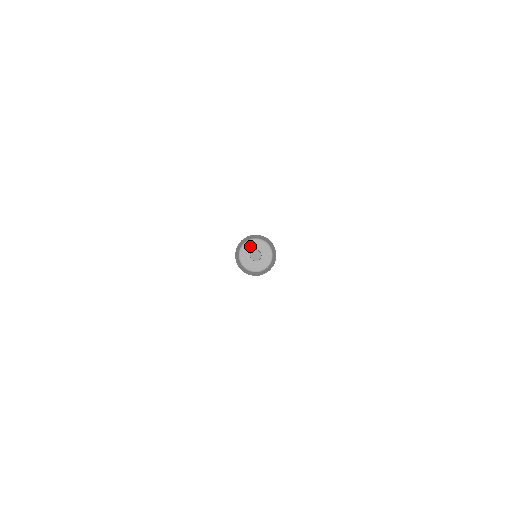
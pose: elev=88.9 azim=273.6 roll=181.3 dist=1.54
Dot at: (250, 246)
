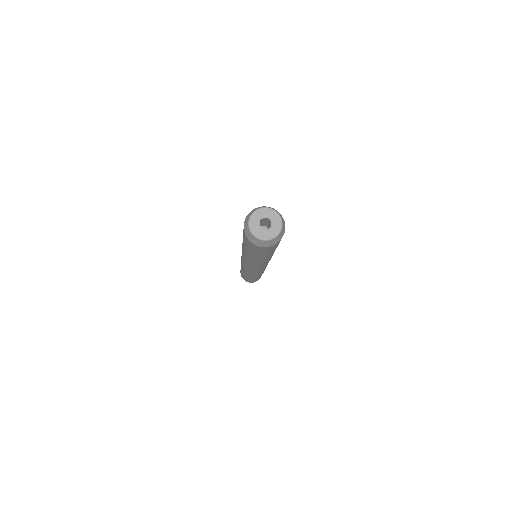
Dot at: (258, 216)
